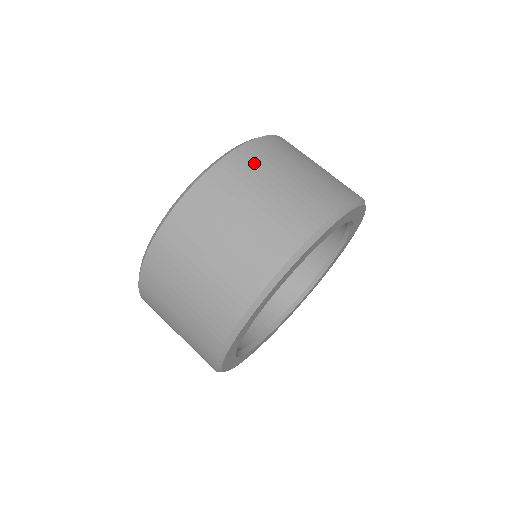
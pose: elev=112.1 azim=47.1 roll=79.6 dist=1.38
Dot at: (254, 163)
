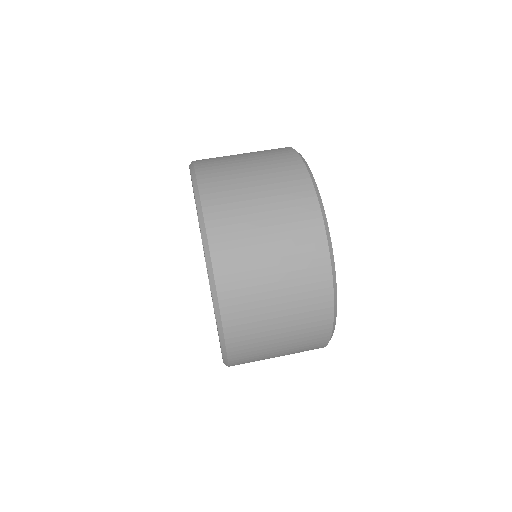
Dot at: occluded
